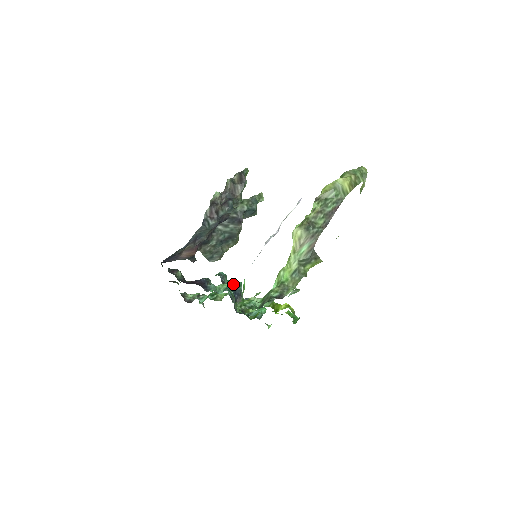
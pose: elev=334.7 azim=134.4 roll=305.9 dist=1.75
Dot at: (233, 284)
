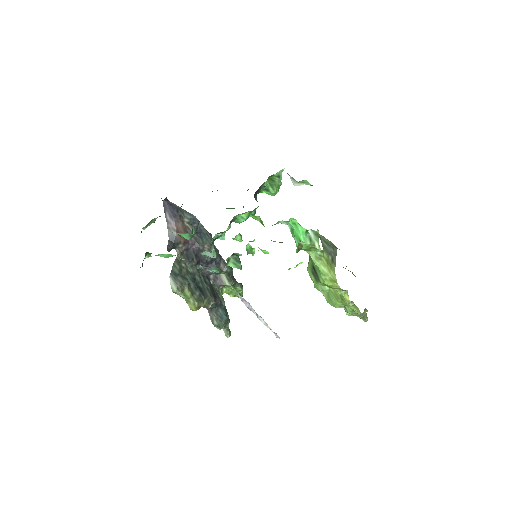
Dot at: occluded
